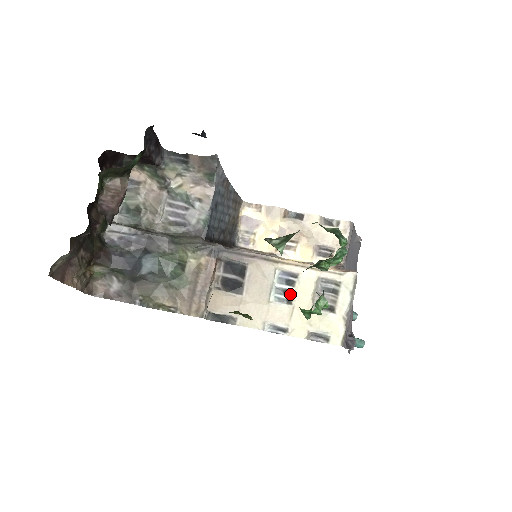
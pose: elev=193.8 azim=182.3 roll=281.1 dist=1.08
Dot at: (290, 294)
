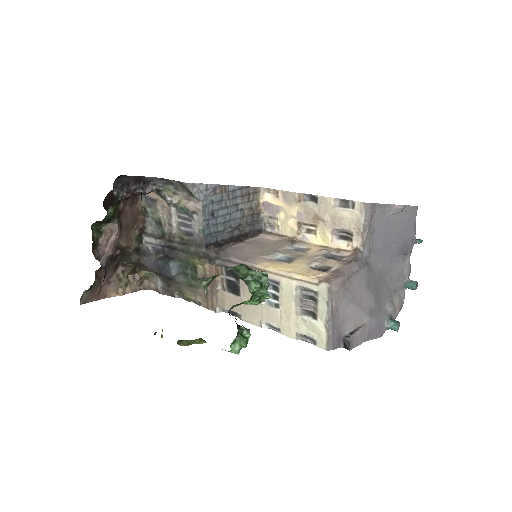
Dot at: (277, 298)
